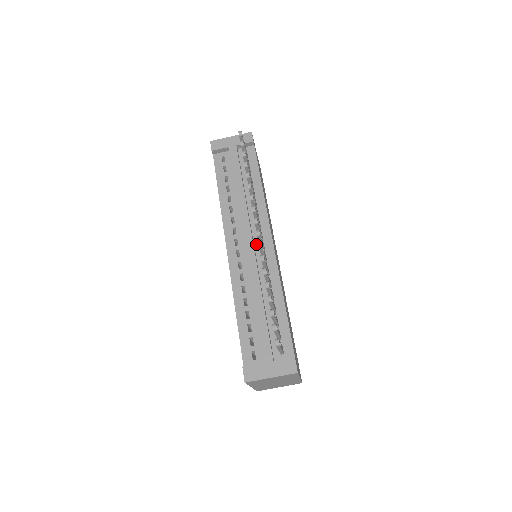
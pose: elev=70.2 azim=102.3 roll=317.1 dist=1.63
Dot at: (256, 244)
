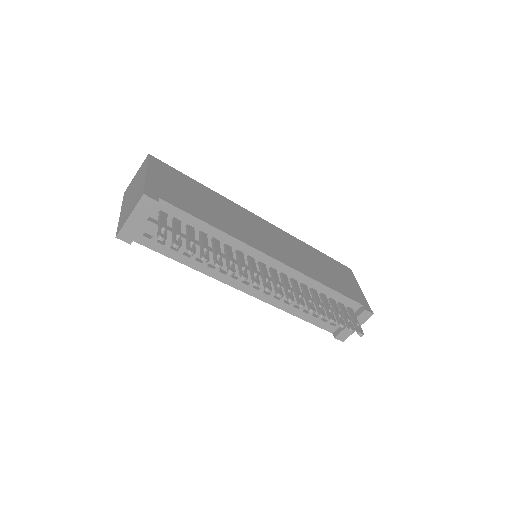
Dot at: occluded
